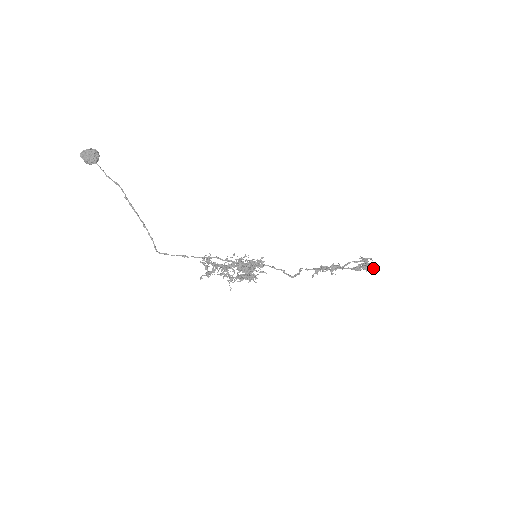
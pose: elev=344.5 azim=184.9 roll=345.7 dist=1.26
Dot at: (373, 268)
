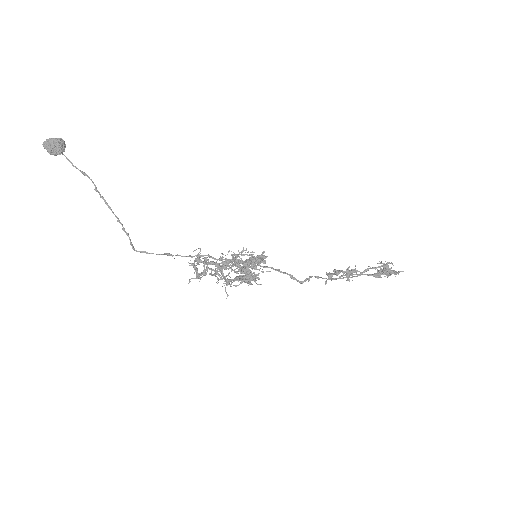
Dot at: (395, 273)
